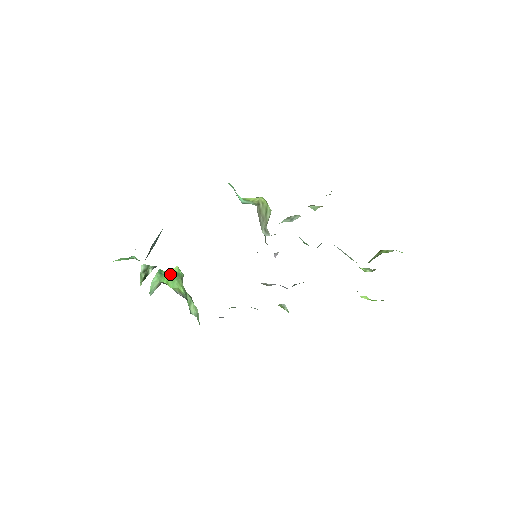
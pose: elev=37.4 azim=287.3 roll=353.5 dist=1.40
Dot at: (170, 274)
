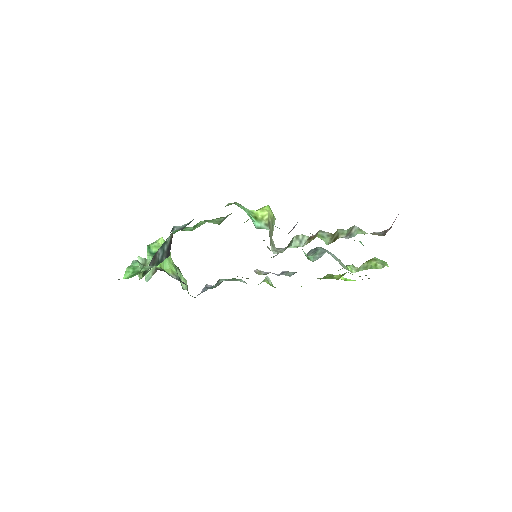
Dot at: occluded
